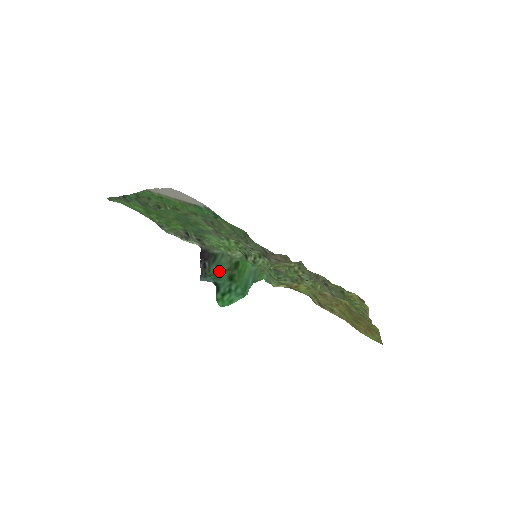
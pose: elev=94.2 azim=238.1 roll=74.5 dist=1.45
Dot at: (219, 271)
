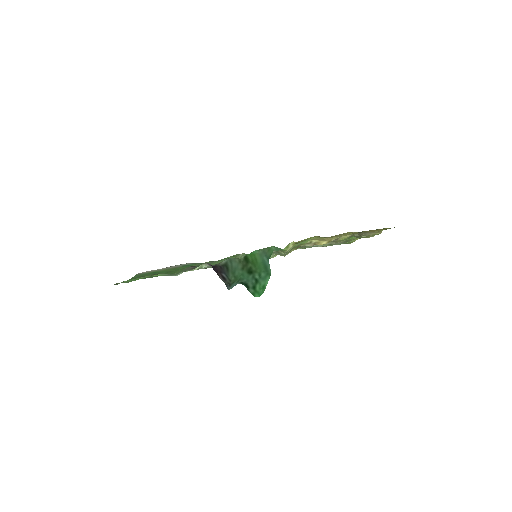
Dot at: (237, 275)
